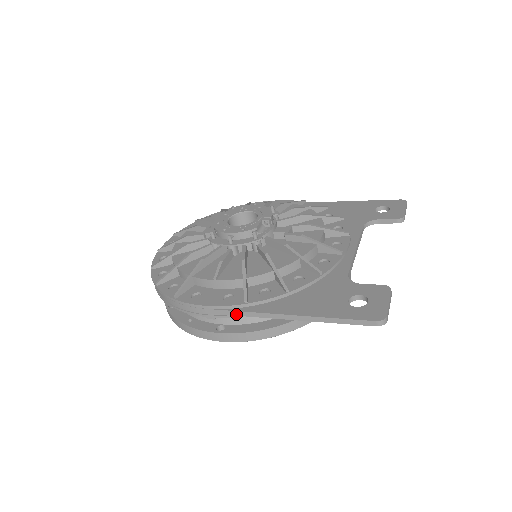
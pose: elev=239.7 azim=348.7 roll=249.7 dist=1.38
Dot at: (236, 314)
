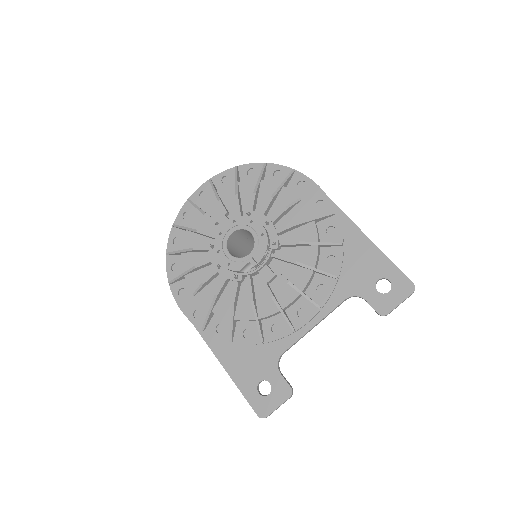
Dot at: (197, 329)
